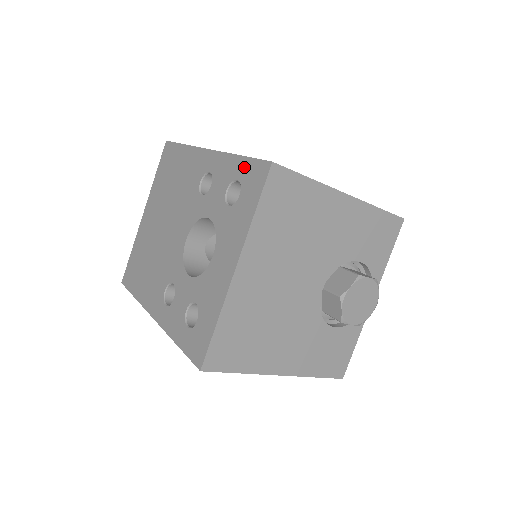
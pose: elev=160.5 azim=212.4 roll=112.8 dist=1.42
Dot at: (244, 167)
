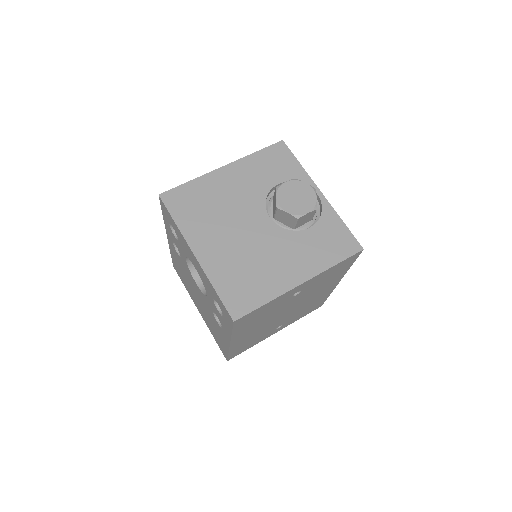
Dot at: (164, 216)
